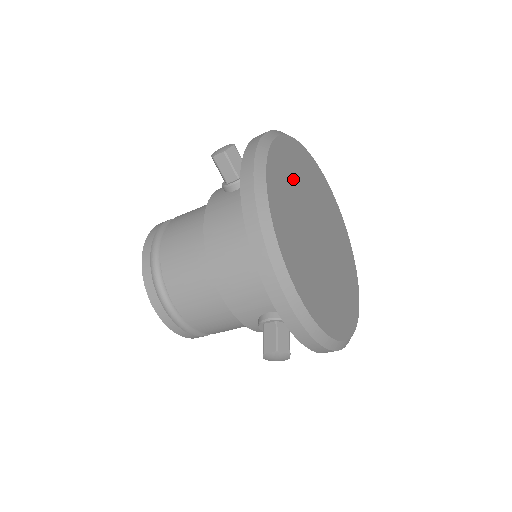
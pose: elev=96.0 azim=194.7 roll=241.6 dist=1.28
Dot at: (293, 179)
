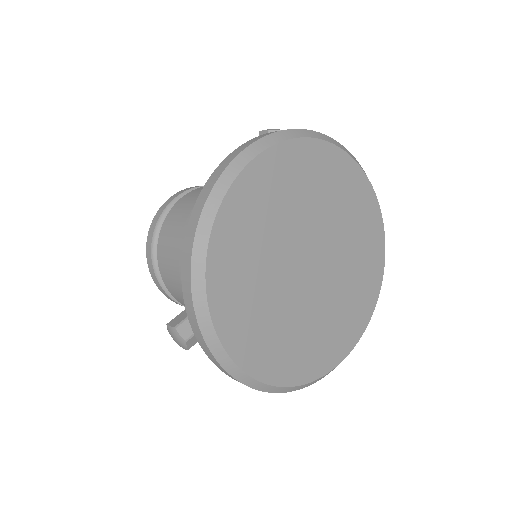
Dot at: (314, 189)
